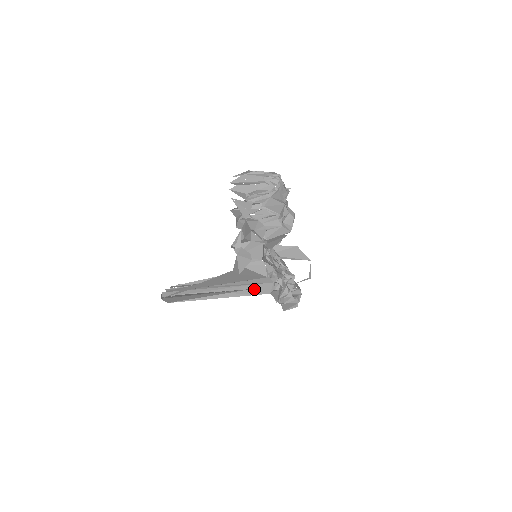
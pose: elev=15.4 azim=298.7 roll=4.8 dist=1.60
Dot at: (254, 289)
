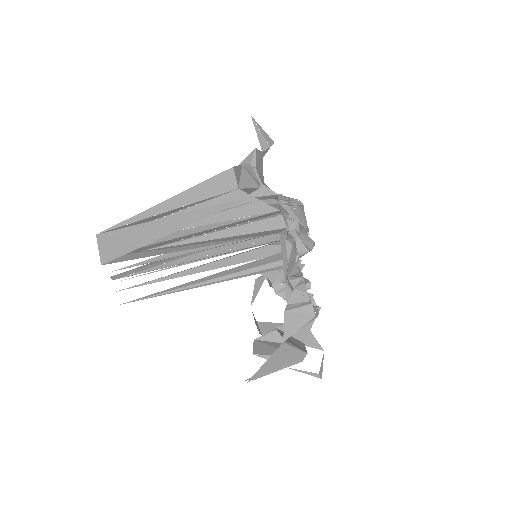
Dot at: (253, 235)
